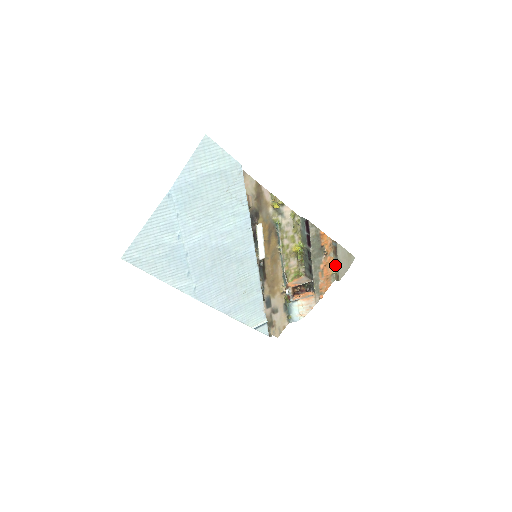
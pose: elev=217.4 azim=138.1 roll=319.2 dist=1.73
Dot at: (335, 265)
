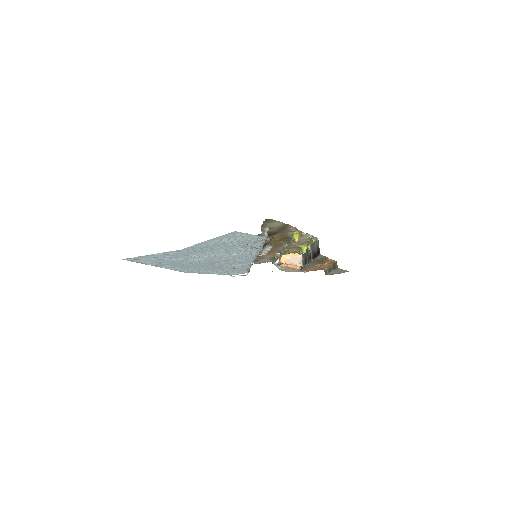
Dot at: (329, 268)
